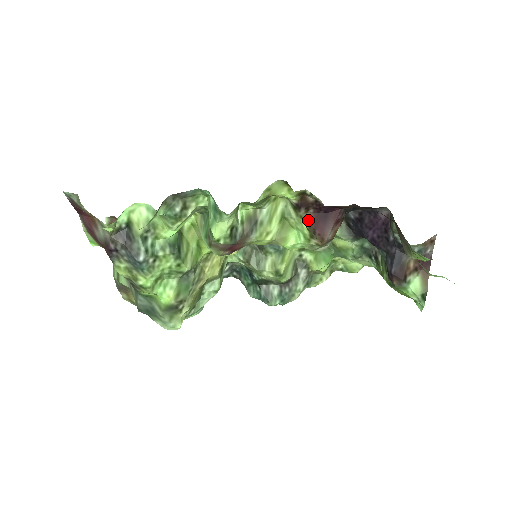
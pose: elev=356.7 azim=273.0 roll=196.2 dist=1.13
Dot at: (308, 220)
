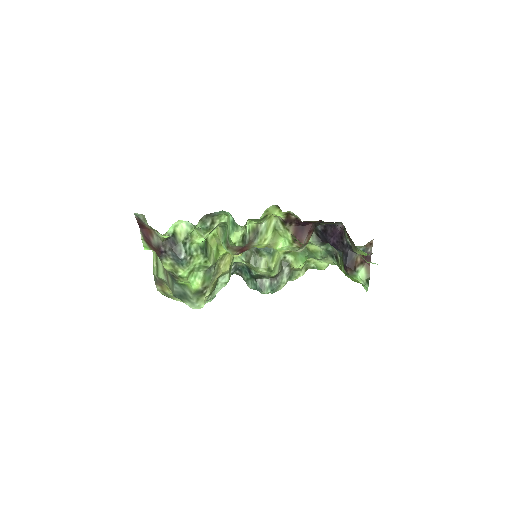
Dot at: (291, 231)
